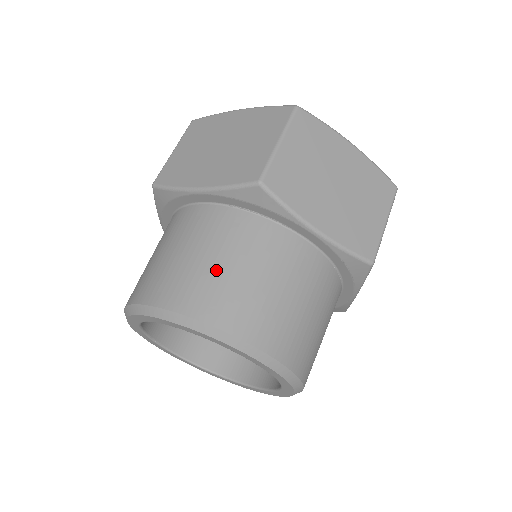
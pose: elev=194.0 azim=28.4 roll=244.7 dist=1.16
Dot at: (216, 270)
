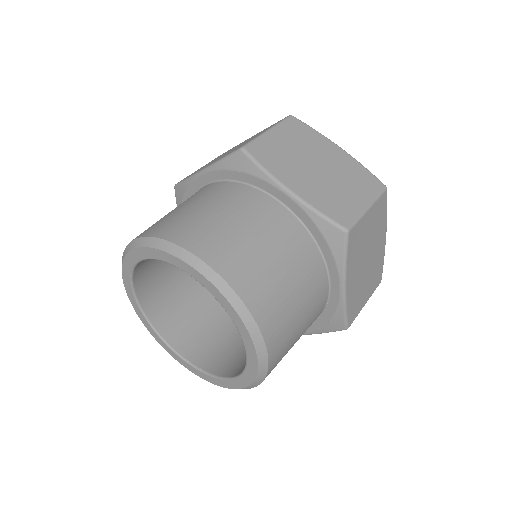
Dot at: occluded
